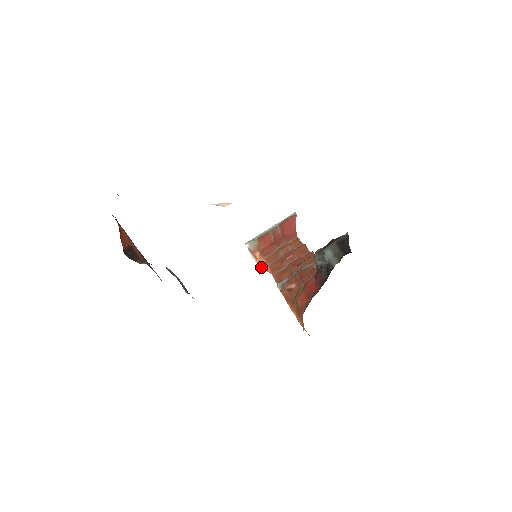
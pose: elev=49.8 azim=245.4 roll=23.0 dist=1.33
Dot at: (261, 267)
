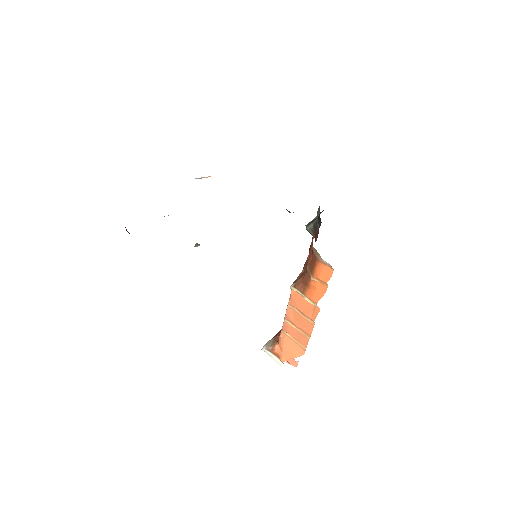
Dot at: (286, 360)
